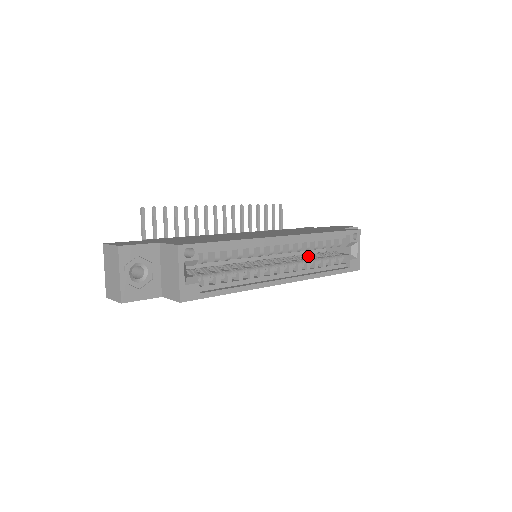
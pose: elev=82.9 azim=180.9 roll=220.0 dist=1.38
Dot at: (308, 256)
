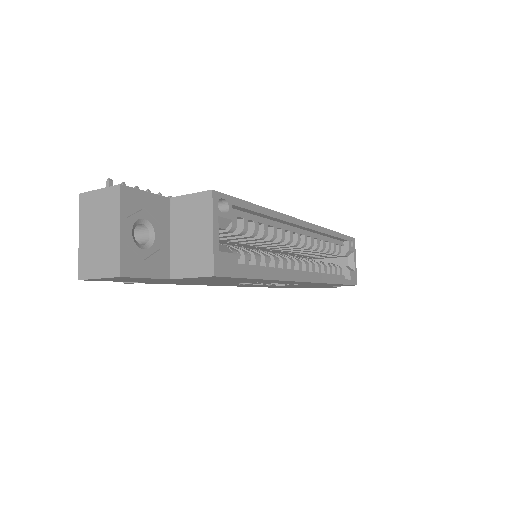
Dot at: occluded
